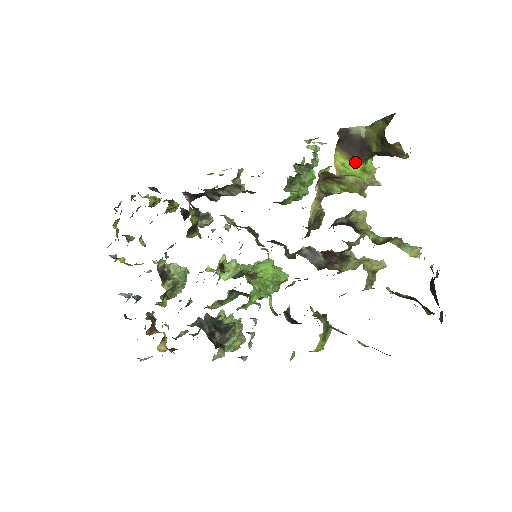
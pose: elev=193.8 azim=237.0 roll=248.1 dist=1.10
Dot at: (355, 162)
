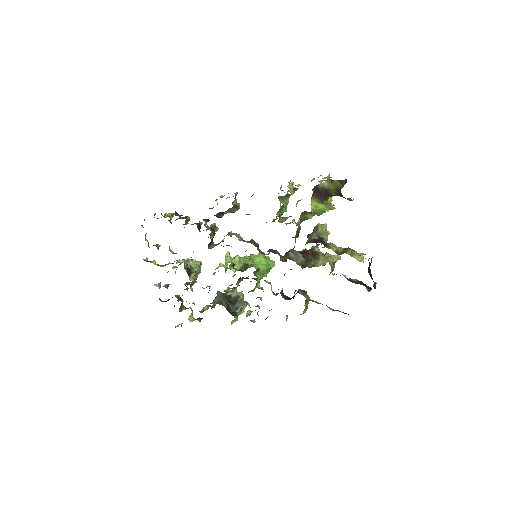
Dot at: (322, 203)
